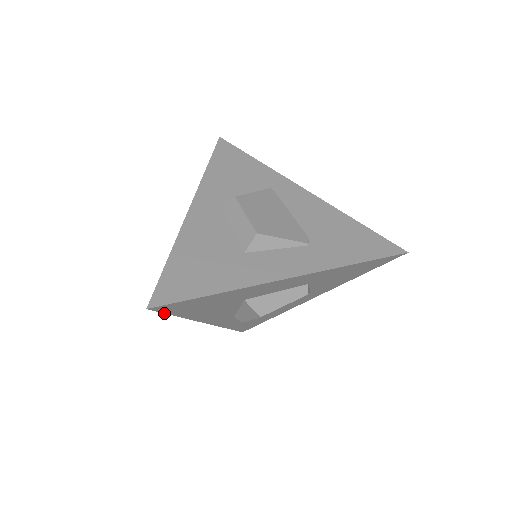
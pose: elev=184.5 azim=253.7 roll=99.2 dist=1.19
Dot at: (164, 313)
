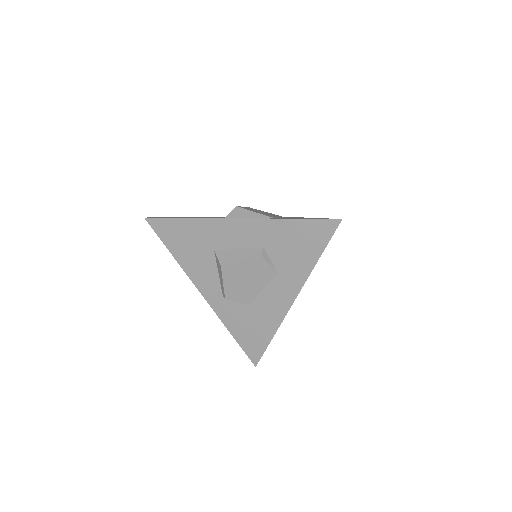
Dot at: (159, 237)
